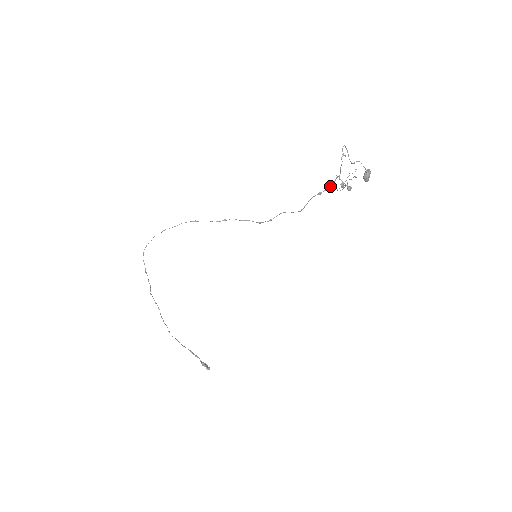
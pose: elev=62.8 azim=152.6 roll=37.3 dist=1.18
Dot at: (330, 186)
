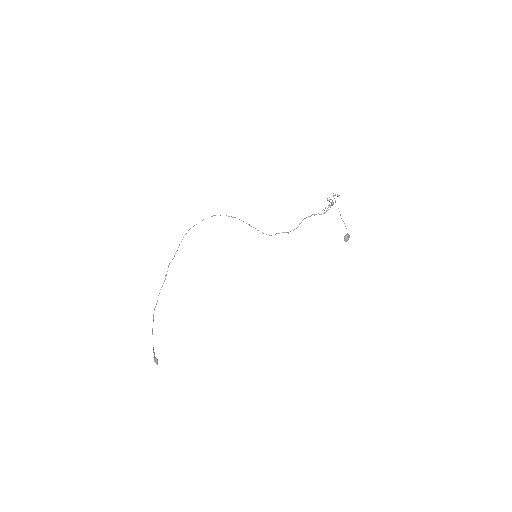
Dot at: occluded
